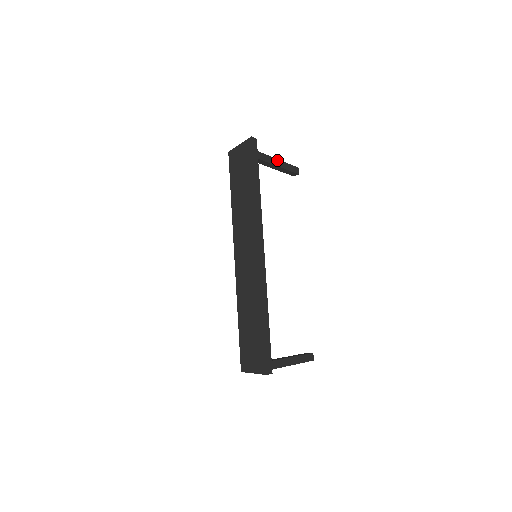
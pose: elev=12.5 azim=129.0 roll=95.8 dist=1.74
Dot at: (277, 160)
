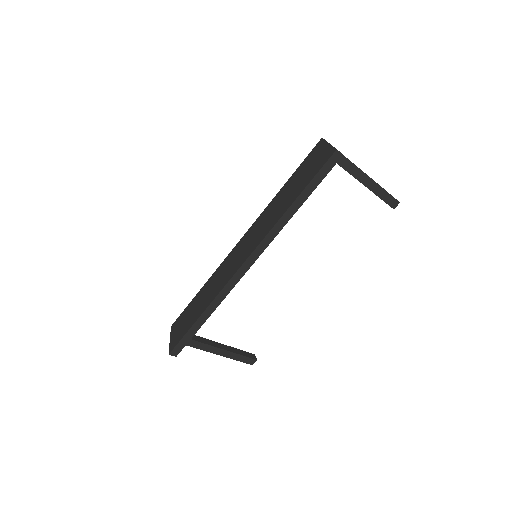
Dot at: (373, 182)
